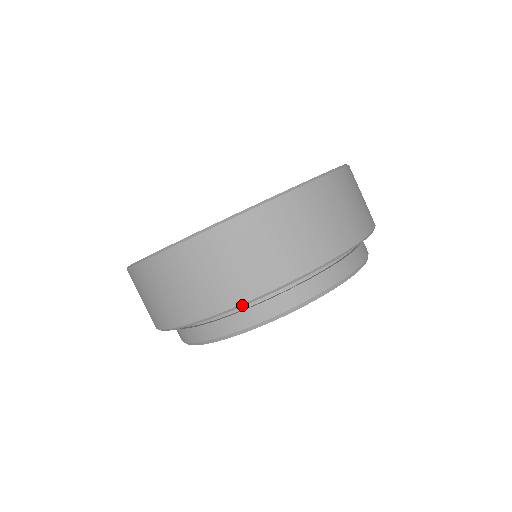
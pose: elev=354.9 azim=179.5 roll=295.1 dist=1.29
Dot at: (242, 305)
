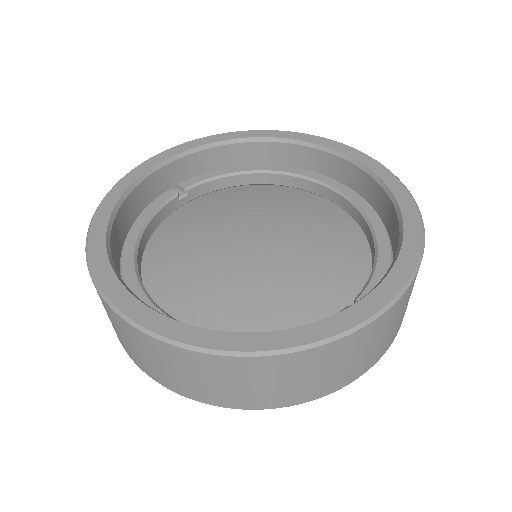
Dot at: (356, 378)
